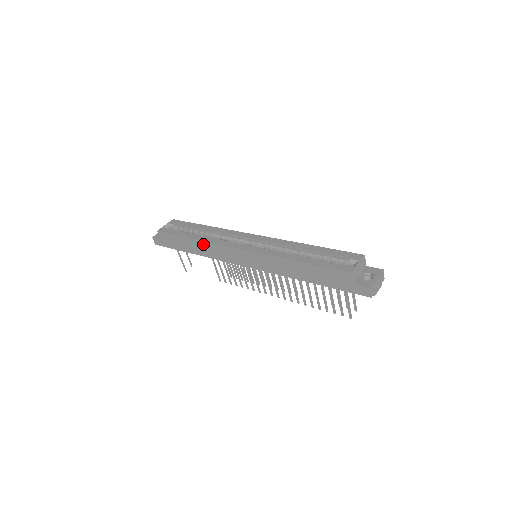
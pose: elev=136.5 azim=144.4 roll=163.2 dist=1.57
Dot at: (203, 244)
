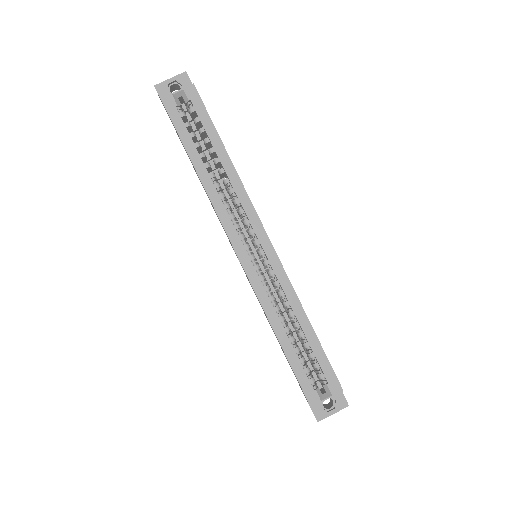
Dot at: (205, 191)
